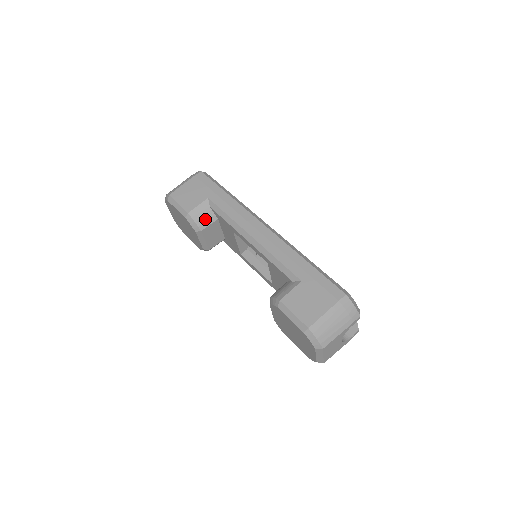
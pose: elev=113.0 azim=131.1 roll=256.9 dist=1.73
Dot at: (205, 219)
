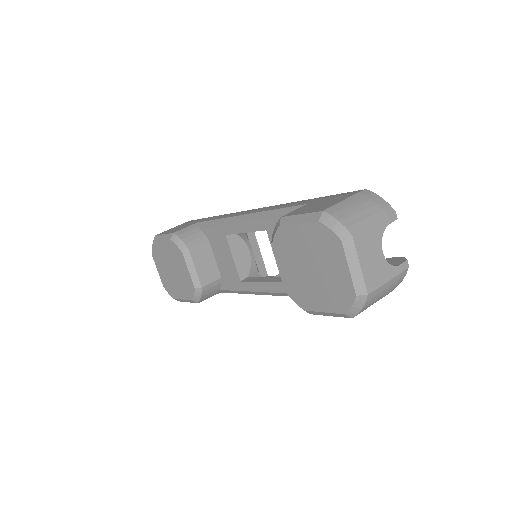
Dot at: (193, 238)
